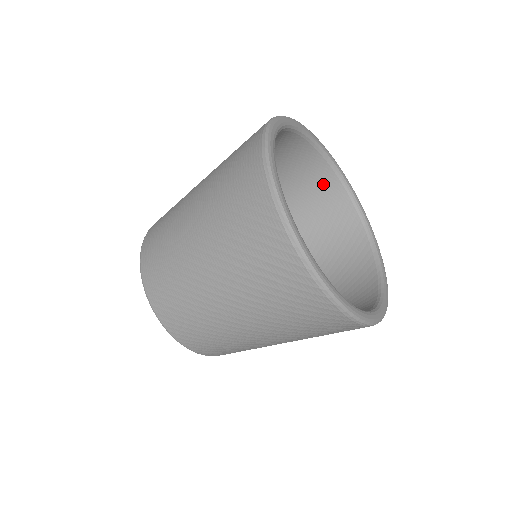
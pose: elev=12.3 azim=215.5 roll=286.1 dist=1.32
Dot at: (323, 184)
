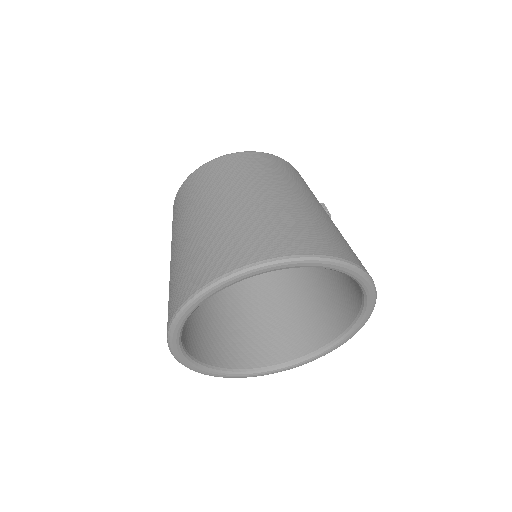
Dot at: occluded
